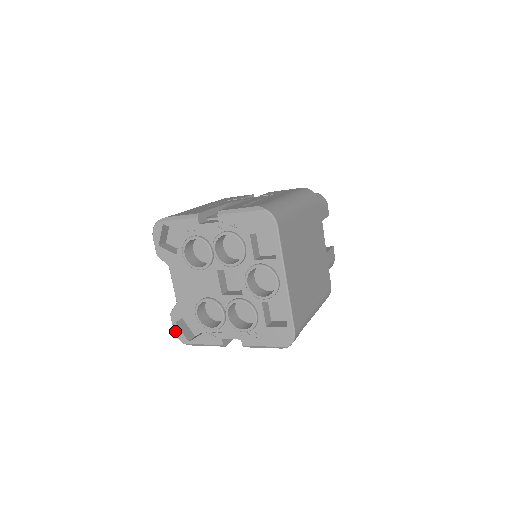
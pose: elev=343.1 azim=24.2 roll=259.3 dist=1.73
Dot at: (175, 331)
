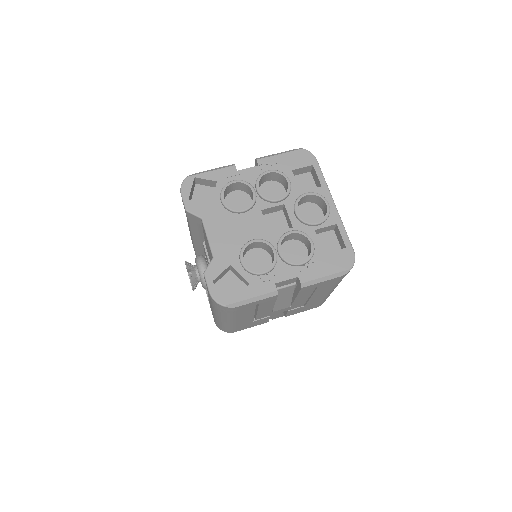
Dot at: (212, 293)
